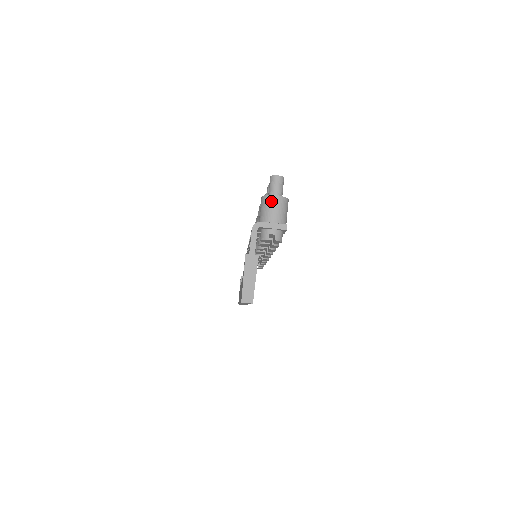
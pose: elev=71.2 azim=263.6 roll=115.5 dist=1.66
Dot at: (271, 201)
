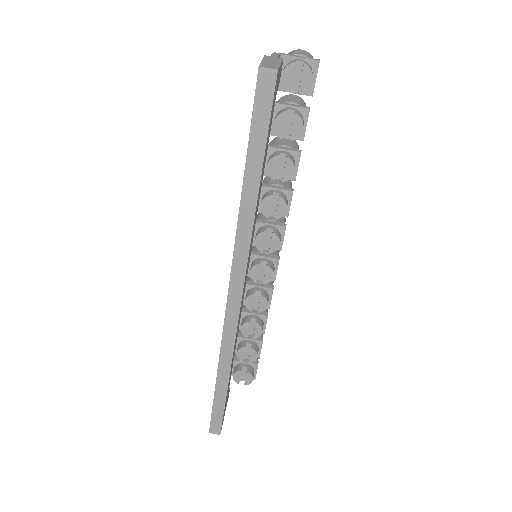
Dot at: (296, 50)
